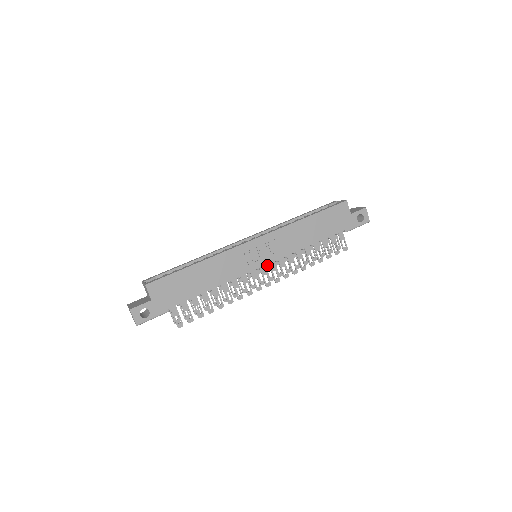
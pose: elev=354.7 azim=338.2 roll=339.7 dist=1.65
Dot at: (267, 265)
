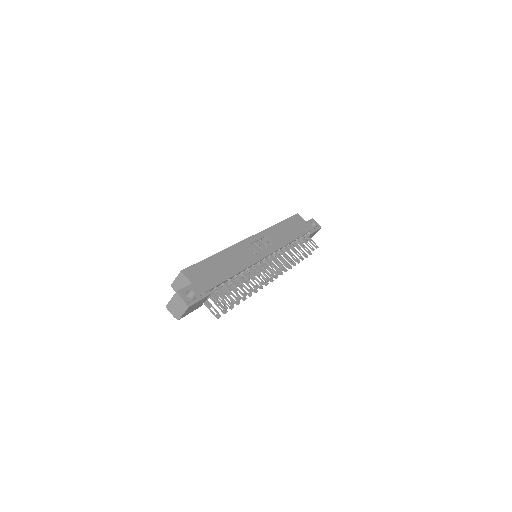
Dot at: (269, 256)
